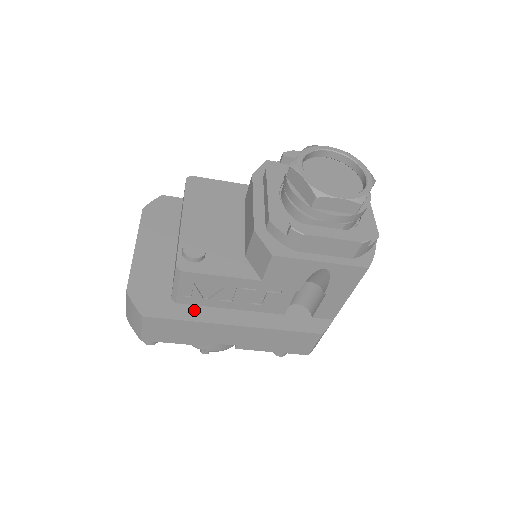
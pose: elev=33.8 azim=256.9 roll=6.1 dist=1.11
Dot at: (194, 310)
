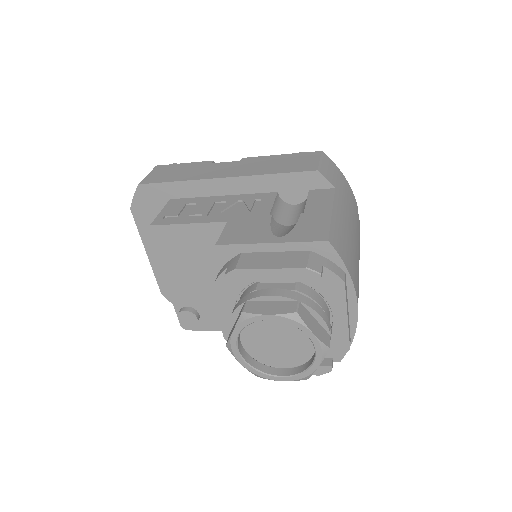
Dot at: occluded
